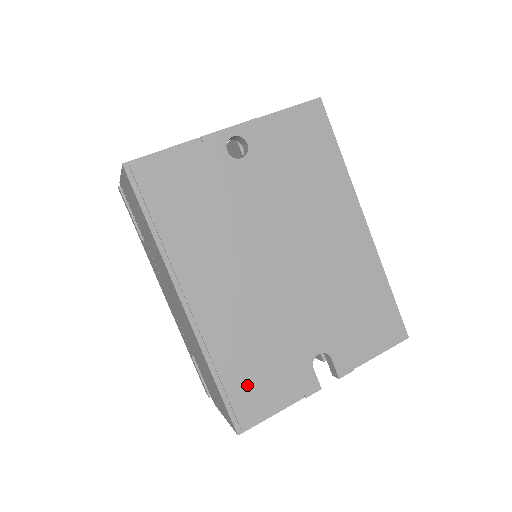
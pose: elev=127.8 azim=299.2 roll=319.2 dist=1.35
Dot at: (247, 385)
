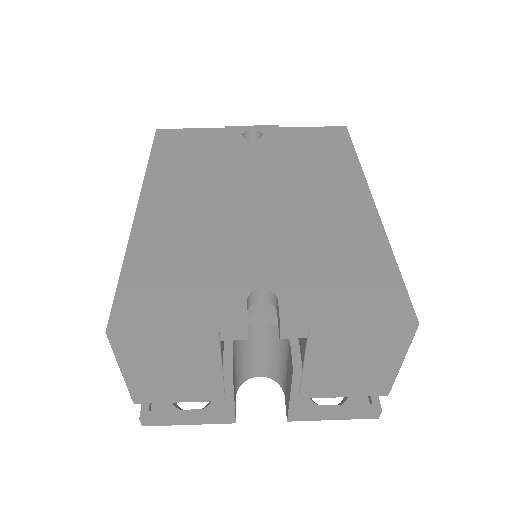
Dot at: (153, 284)
